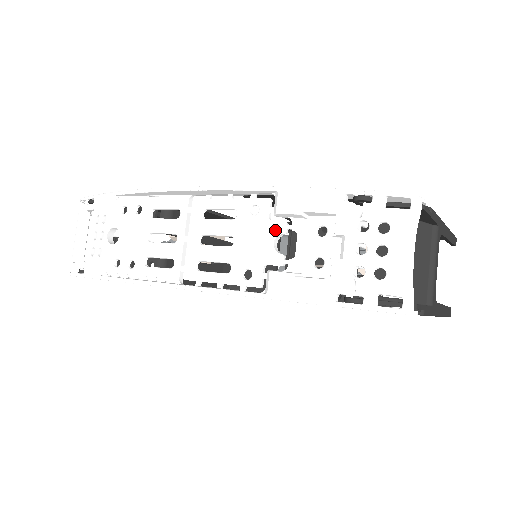
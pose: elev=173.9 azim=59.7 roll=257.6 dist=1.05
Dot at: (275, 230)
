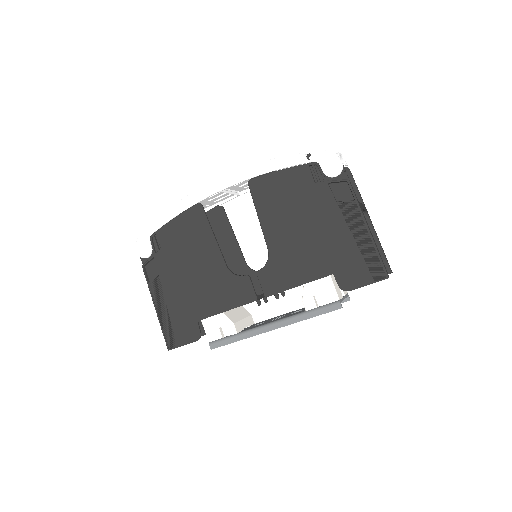
Dot at: occluded
